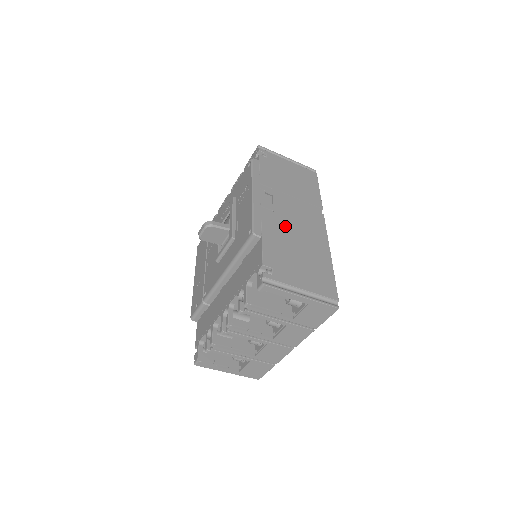
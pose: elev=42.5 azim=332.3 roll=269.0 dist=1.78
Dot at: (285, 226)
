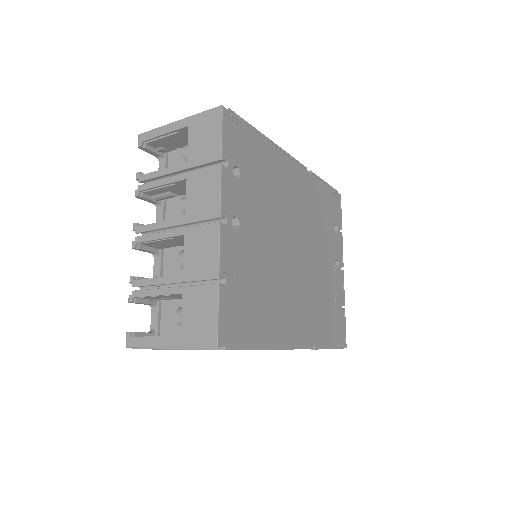
Dot at: occluded
